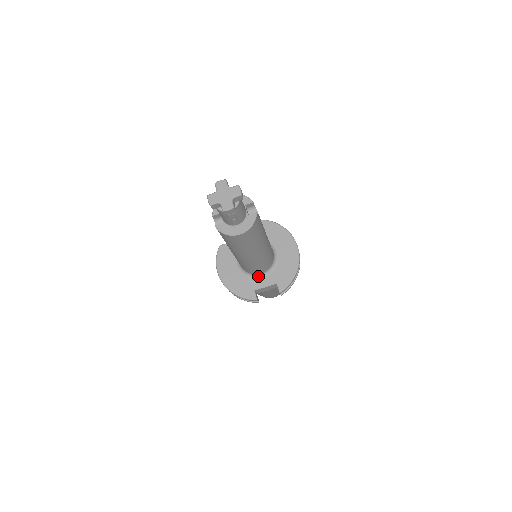
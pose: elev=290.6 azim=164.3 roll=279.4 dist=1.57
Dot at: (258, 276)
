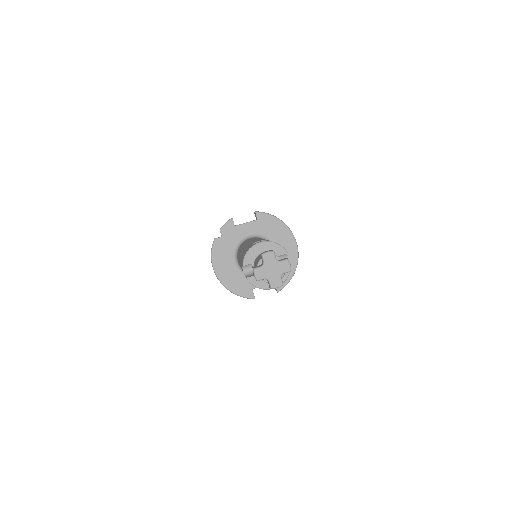
Dot at: occluded
